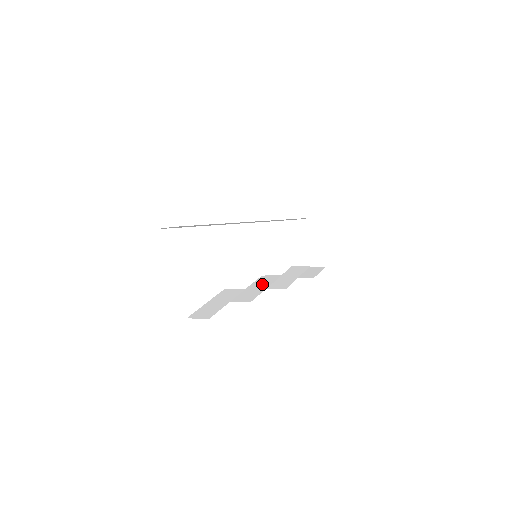
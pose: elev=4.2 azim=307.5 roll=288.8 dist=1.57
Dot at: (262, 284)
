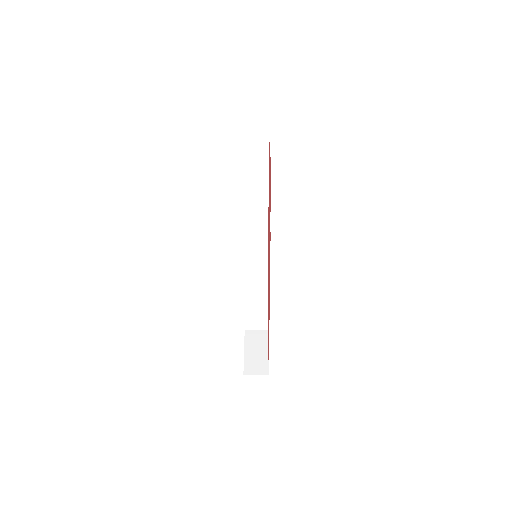
Dot at: occluded
